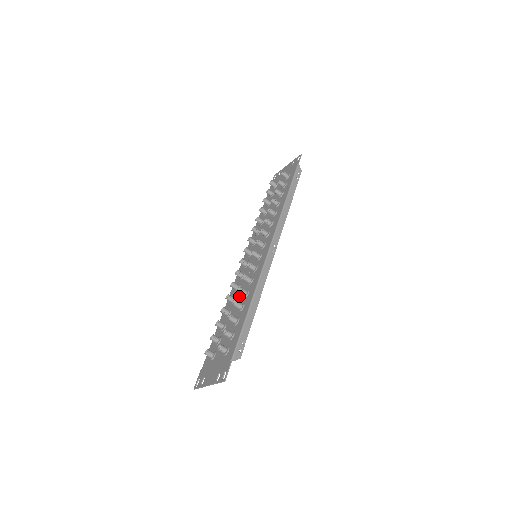
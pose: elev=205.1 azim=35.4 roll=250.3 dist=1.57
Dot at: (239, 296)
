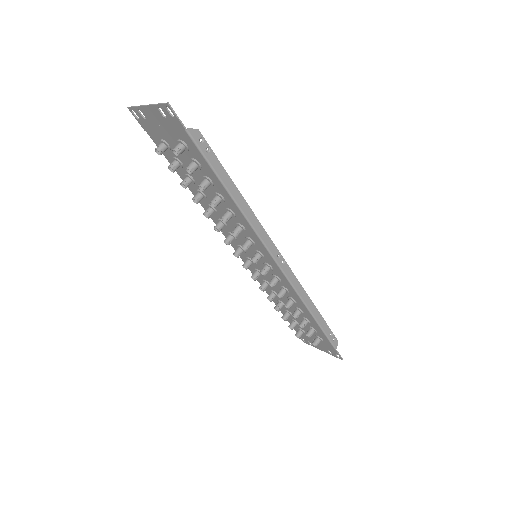
Dot at: occluded
